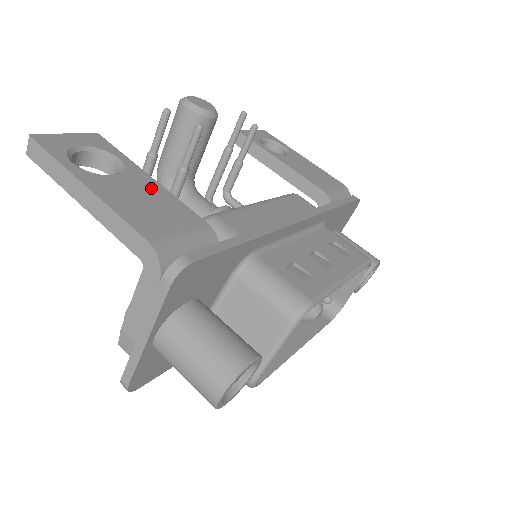
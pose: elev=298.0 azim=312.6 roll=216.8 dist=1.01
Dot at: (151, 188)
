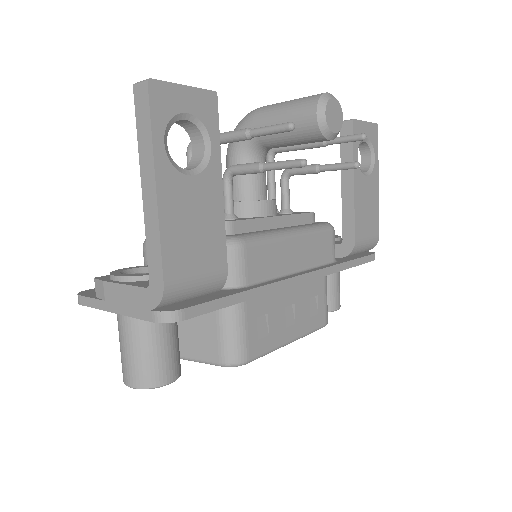
Dot at: (212, 205)
